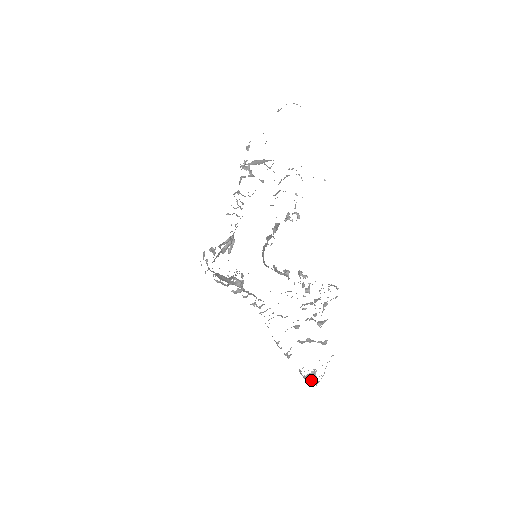
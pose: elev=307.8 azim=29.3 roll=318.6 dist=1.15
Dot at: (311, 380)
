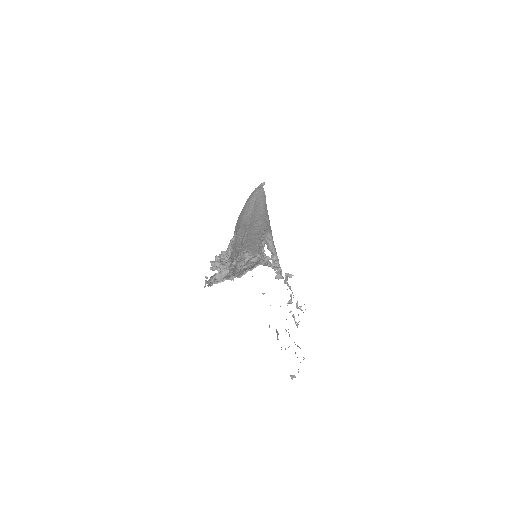
Dot at: (292, 376)
